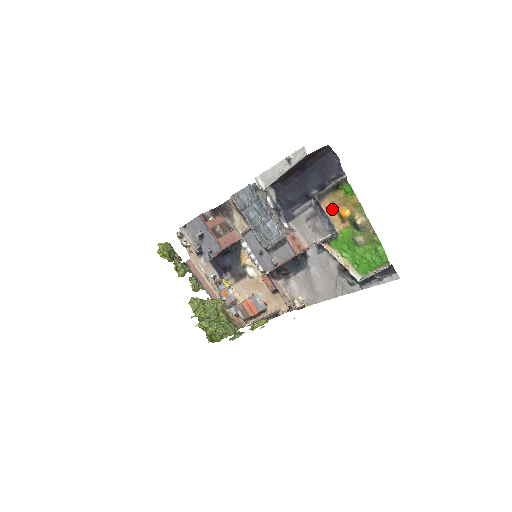
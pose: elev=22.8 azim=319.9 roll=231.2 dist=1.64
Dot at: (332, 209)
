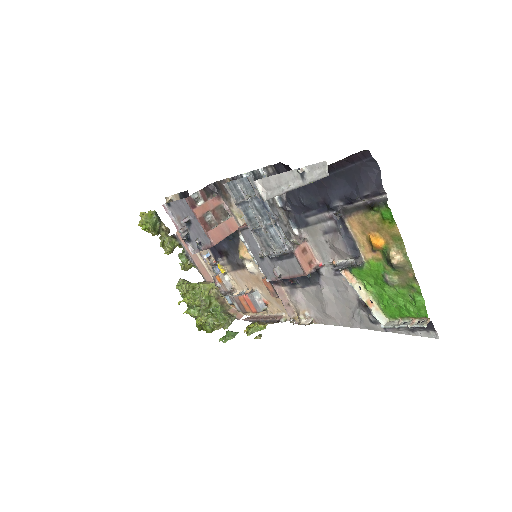
Dot at: (360, 231)
